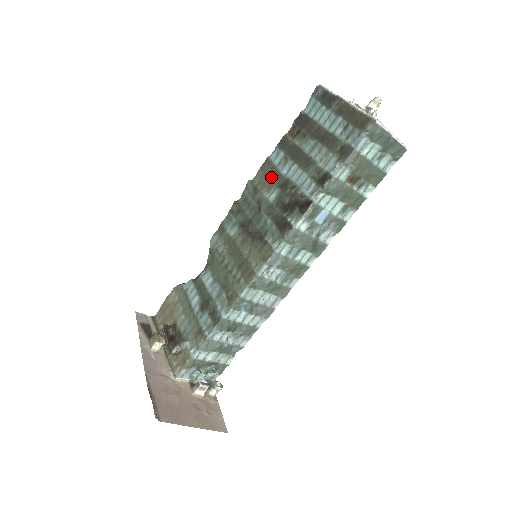
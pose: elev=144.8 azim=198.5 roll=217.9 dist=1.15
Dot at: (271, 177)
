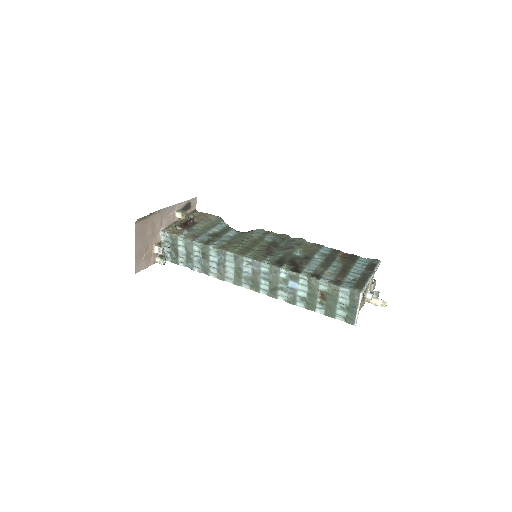
Dot at: (311, 250)
